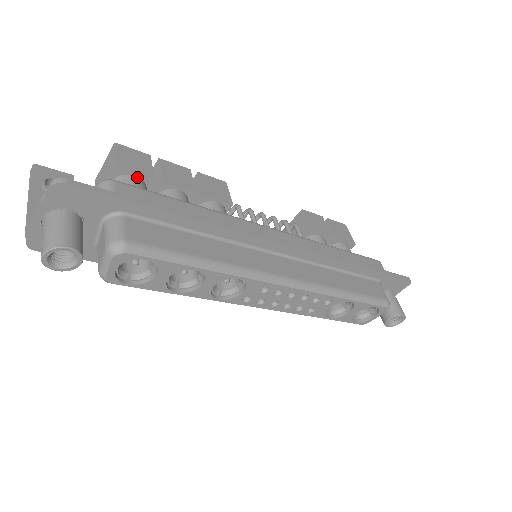
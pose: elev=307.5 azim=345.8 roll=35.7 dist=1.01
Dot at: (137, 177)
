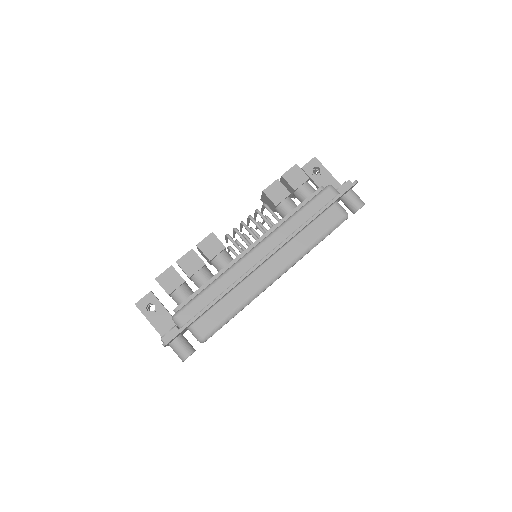
Dot at: (178, 288)
